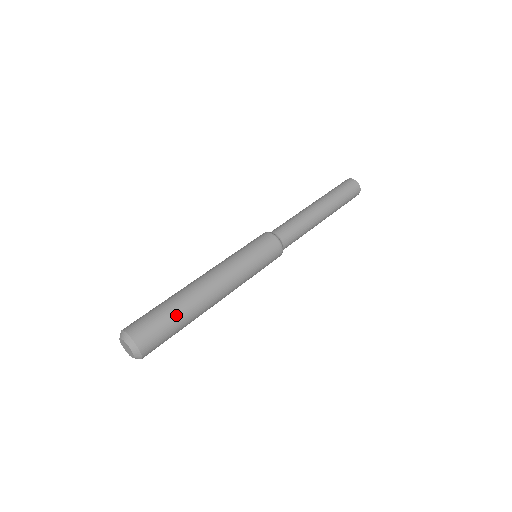
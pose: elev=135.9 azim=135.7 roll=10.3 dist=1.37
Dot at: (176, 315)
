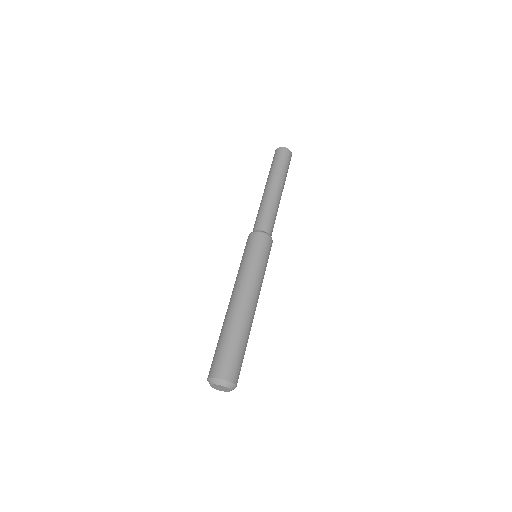
Dot at: (245, 344)
